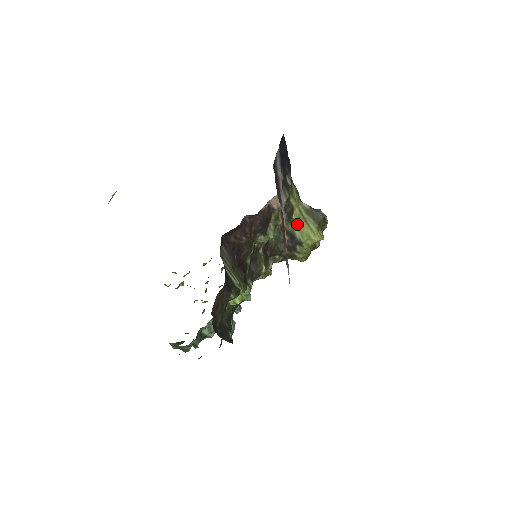
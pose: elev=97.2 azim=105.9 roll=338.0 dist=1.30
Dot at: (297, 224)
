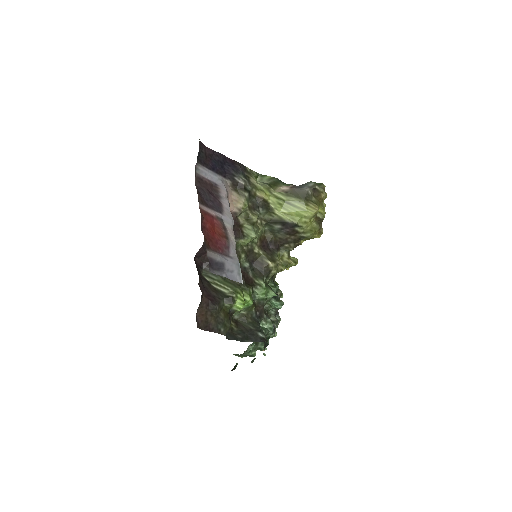
Dot at: (281, 210)
